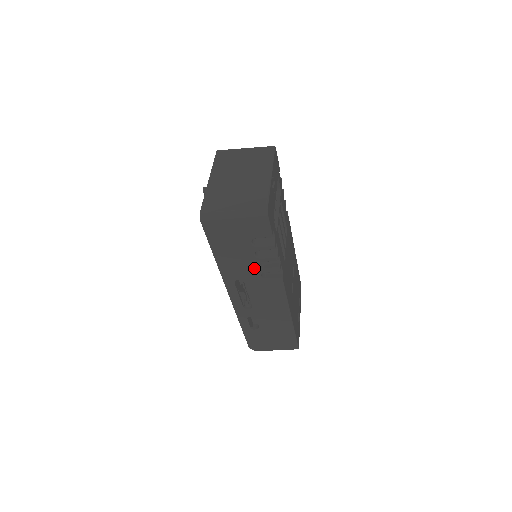
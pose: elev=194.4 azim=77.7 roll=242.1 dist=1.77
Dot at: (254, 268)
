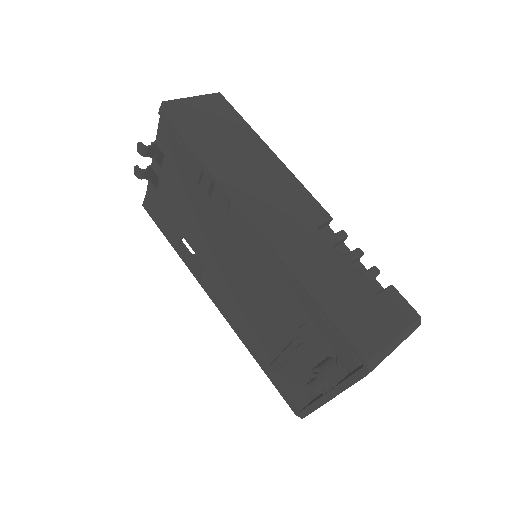
Dot at: occluded
